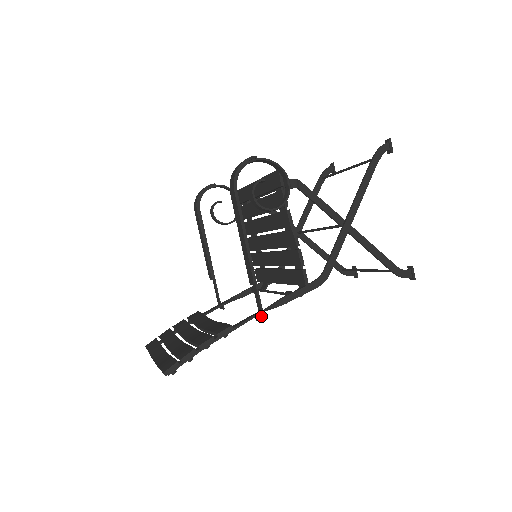
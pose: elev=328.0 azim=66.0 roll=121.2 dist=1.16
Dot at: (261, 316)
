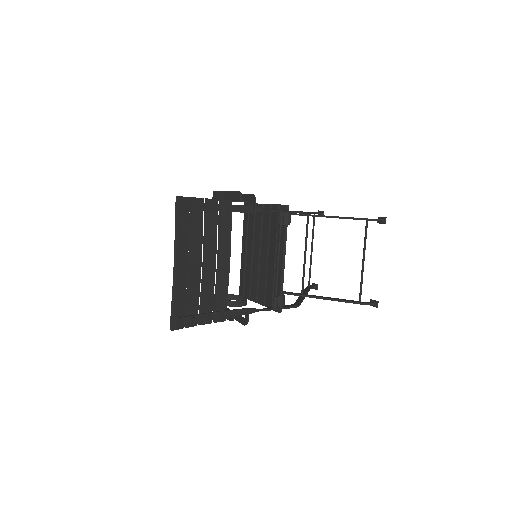
Dot at: (253, 197)
